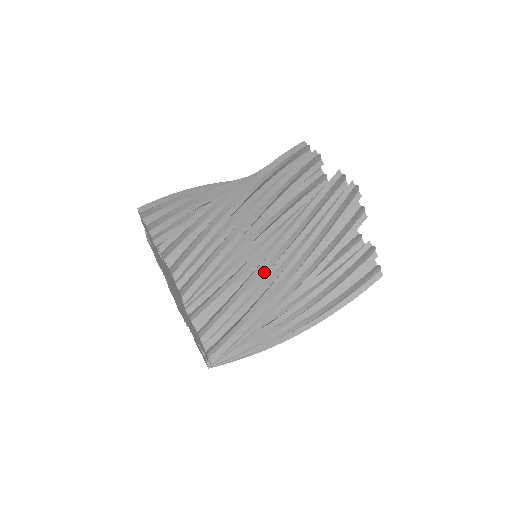
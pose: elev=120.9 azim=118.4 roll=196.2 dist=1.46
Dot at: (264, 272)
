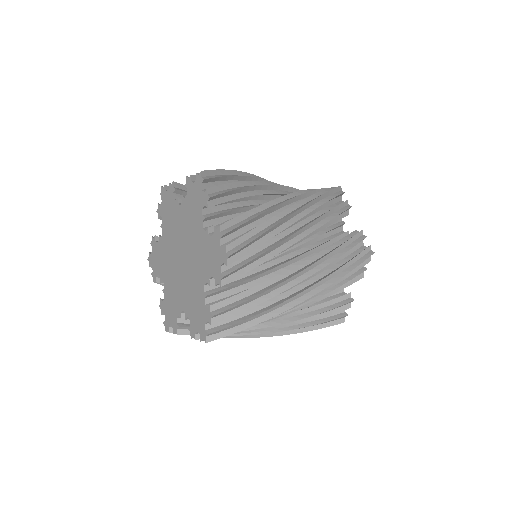
Dot at: occluded
